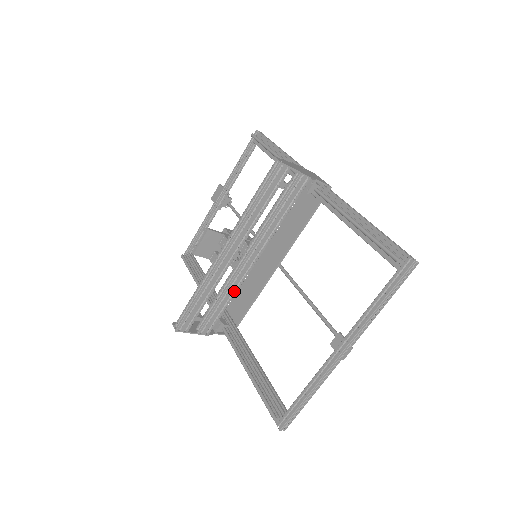
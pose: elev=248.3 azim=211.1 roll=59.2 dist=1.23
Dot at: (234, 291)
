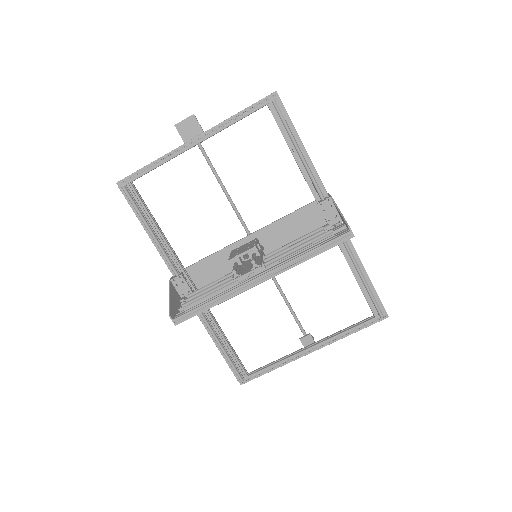
Dot at: occluded
